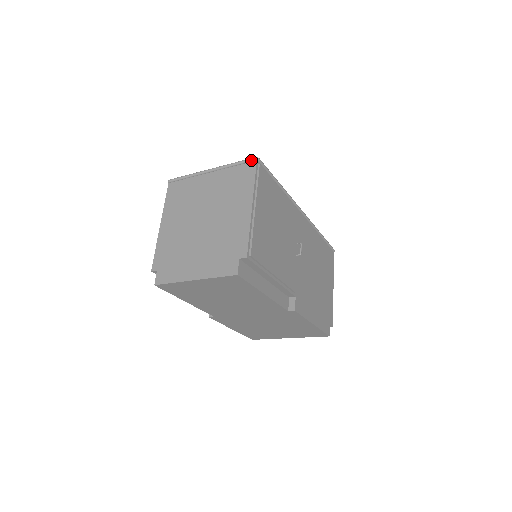
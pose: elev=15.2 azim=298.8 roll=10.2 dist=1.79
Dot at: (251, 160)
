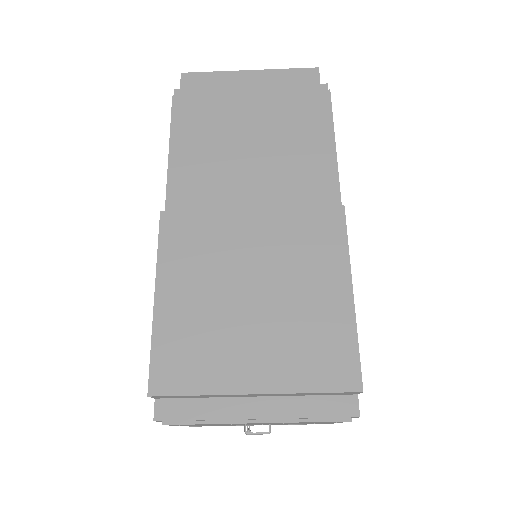
Dot at: occluded
